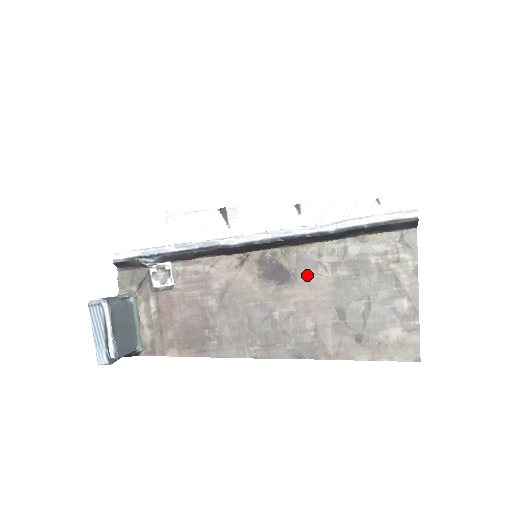
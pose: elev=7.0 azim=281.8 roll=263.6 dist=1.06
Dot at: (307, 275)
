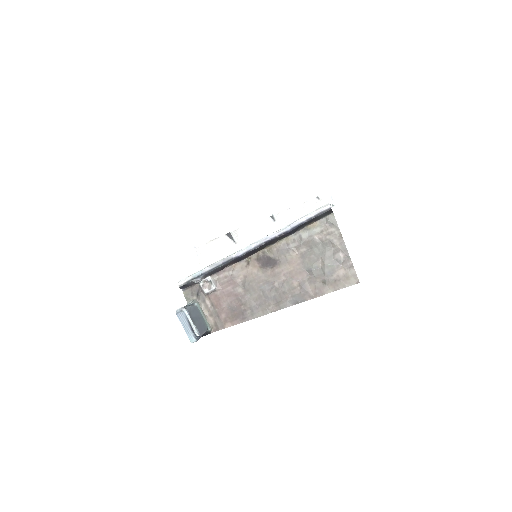
Dot at: (285, 258)
